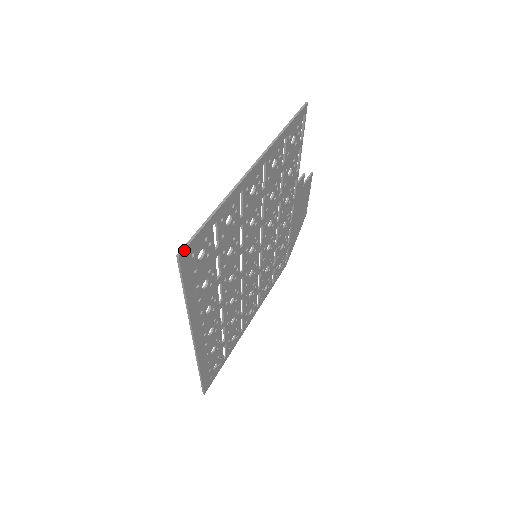
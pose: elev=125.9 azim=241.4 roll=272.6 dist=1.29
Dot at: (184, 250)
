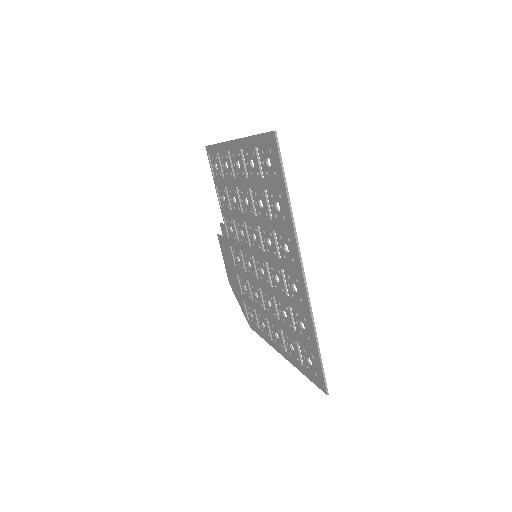
Dot at: (272, 132)
